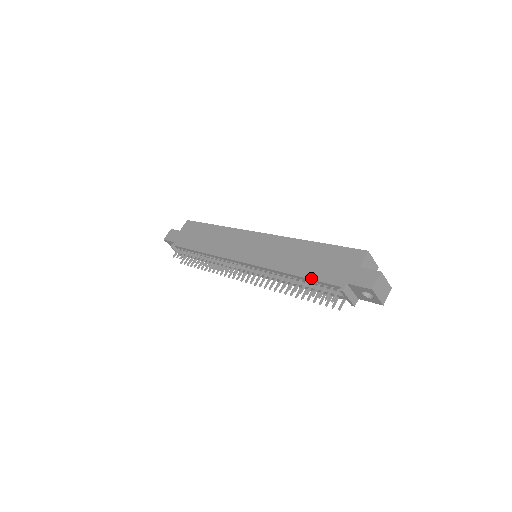
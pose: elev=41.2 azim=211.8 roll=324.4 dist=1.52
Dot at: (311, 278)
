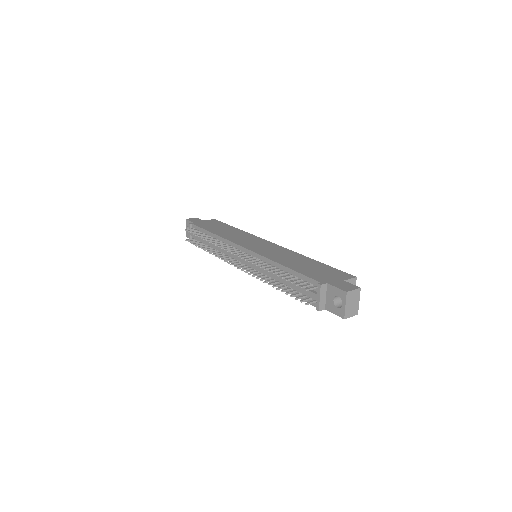
Dot at: (298, 271)
